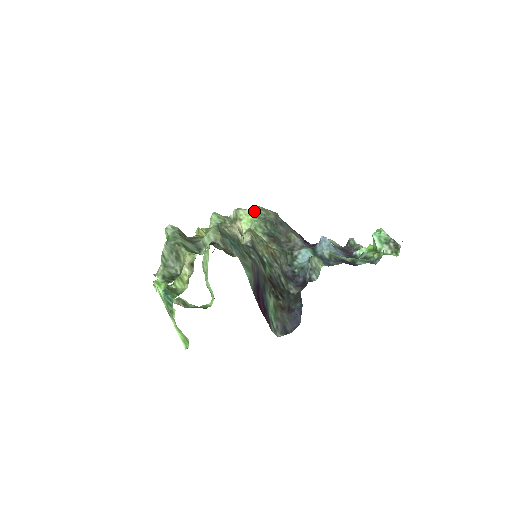
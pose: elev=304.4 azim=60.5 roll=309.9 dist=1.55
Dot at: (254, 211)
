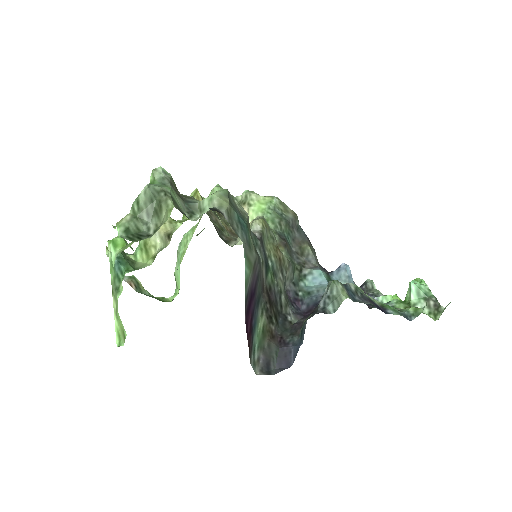
Dot at: (270, 201)
